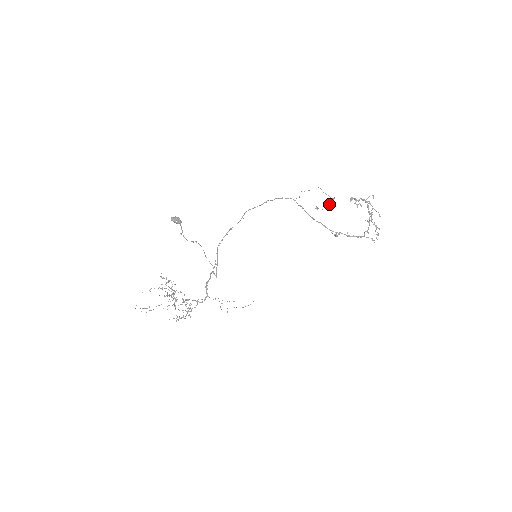
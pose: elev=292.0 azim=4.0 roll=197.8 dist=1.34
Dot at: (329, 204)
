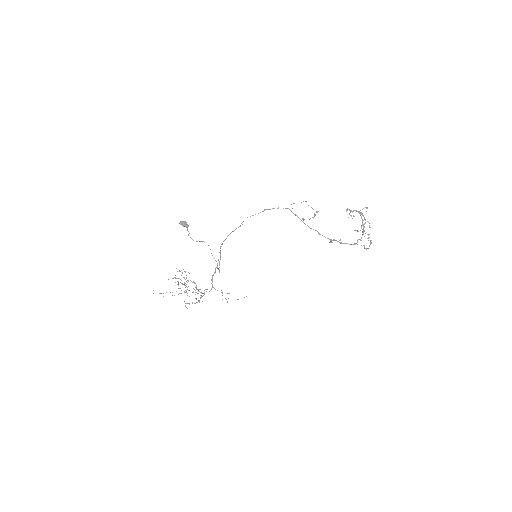
Dot at: occluded
